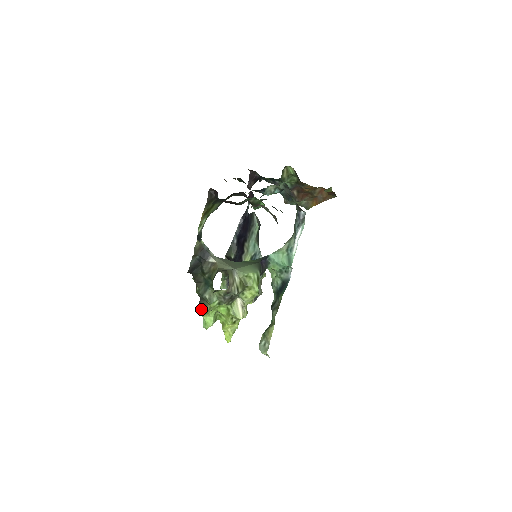
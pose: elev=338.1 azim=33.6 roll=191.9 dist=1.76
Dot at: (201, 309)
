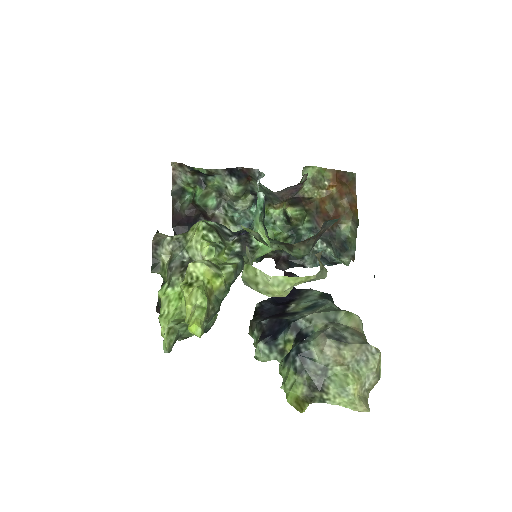
Dot at: occluded
